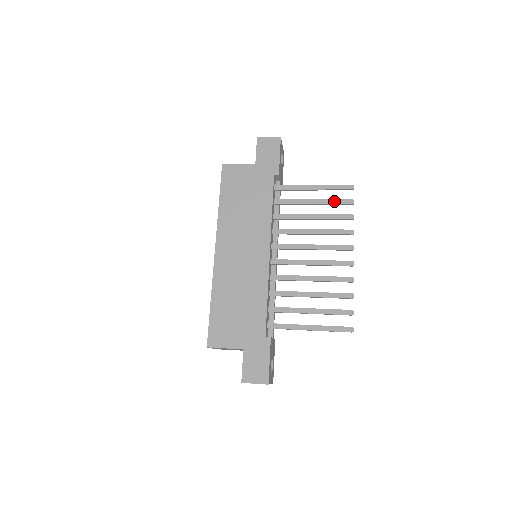
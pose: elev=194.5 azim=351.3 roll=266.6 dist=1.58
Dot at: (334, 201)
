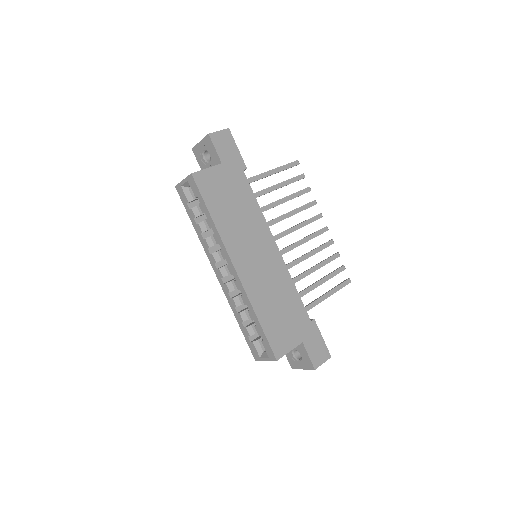
Dot at: (293, 180)
